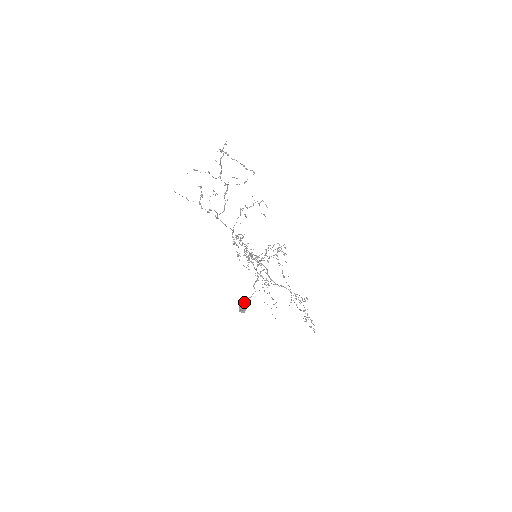
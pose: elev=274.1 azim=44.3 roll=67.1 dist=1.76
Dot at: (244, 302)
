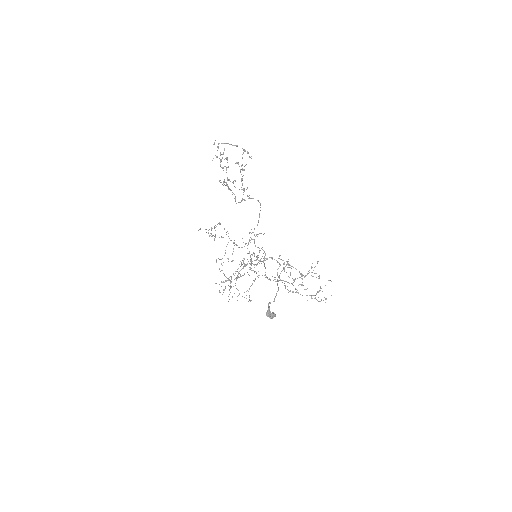
Dot at: (269, 306)
